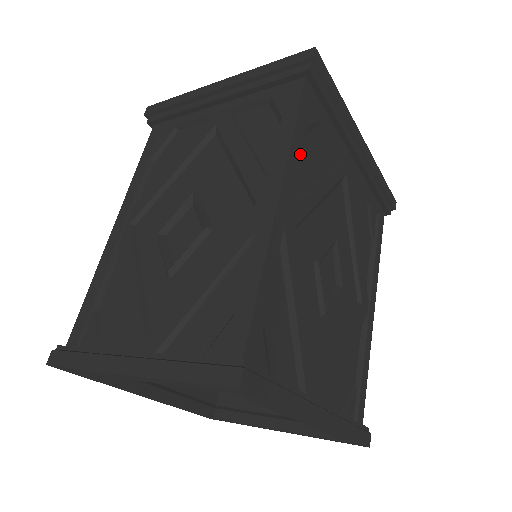
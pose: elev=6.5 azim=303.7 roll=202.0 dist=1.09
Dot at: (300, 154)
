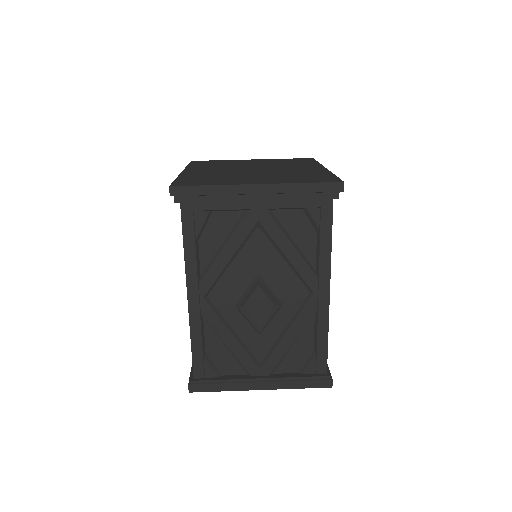
Dot at: occluded
